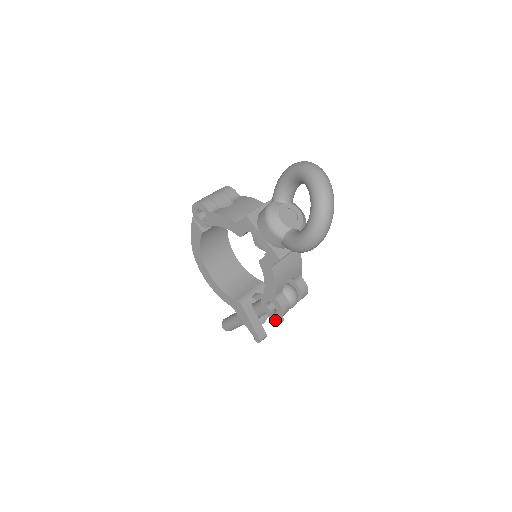
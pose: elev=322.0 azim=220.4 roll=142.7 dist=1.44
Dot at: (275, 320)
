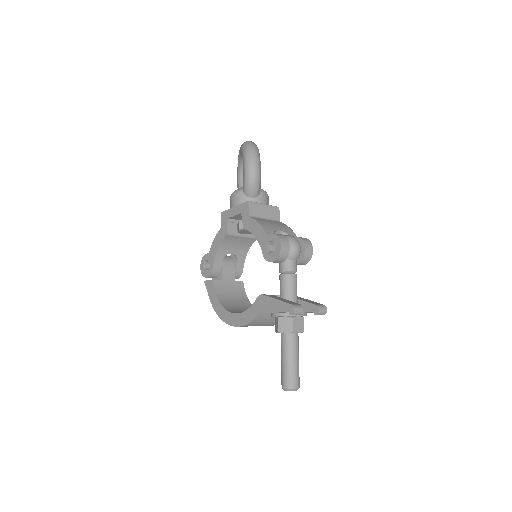
Dot at: (312, 305)
